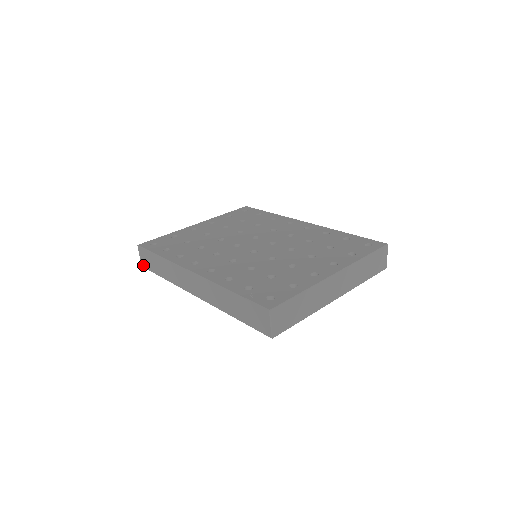
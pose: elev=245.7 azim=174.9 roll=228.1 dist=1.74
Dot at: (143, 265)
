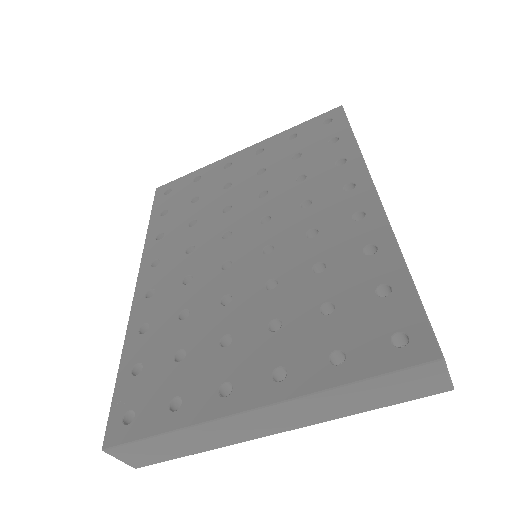
Dot at: occluded
